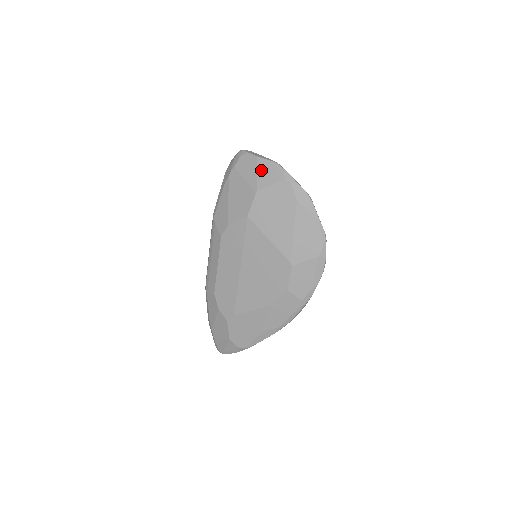
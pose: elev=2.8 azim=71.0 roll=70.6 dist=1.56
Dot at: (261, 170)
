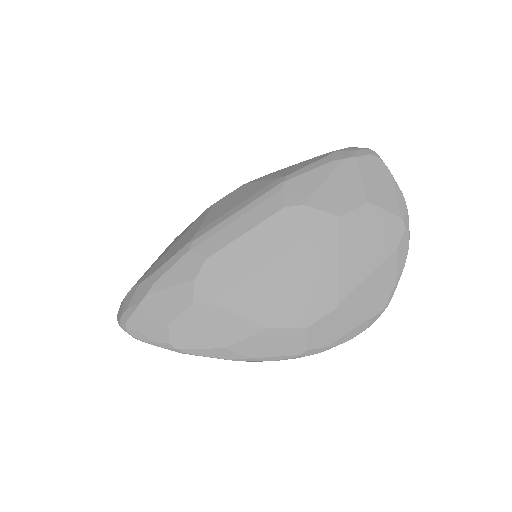
Dot at: (387, 188)
